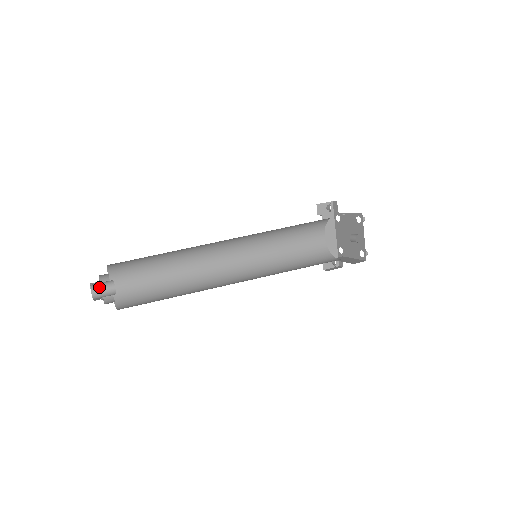
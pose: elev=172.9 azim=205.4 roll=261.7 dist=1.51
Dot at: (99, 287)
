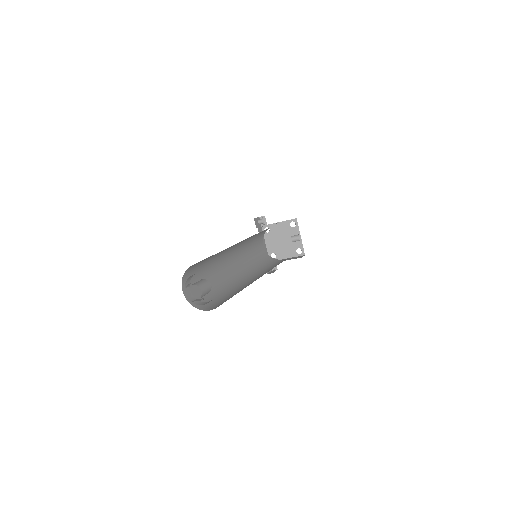
Dot at: (202, 285)
